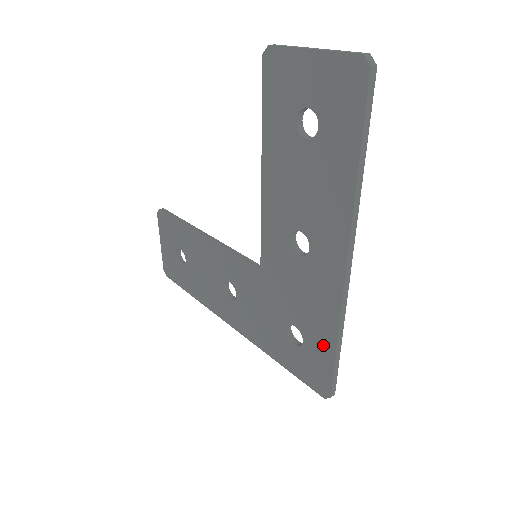
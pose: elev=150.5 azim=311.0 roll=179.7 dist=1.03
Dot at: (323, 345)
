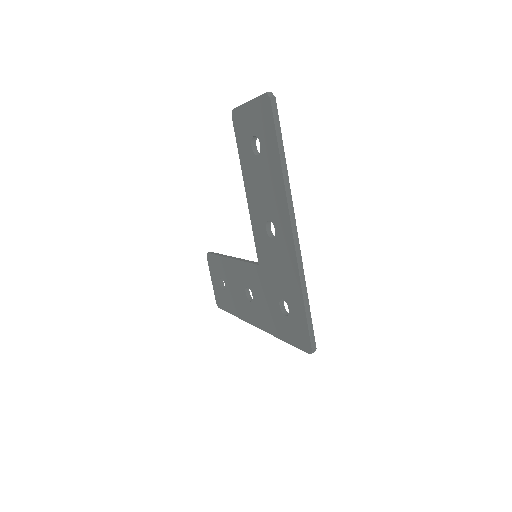
Dot at: (298, 304)
